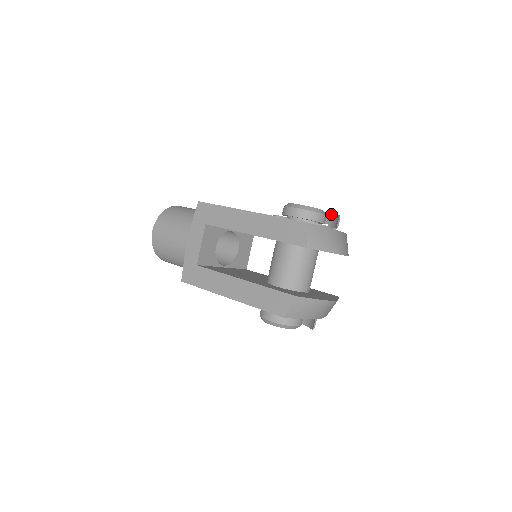
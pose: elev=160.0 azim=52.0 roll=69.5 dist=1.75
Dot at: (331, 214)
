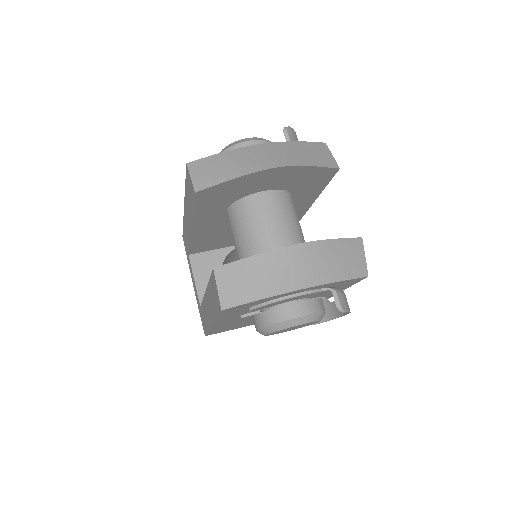
Dot at: occluded
